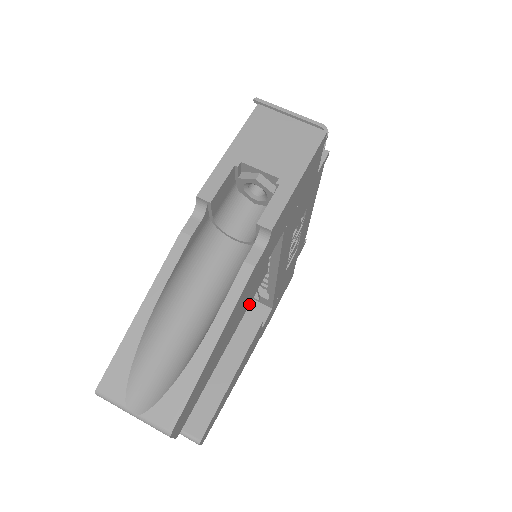
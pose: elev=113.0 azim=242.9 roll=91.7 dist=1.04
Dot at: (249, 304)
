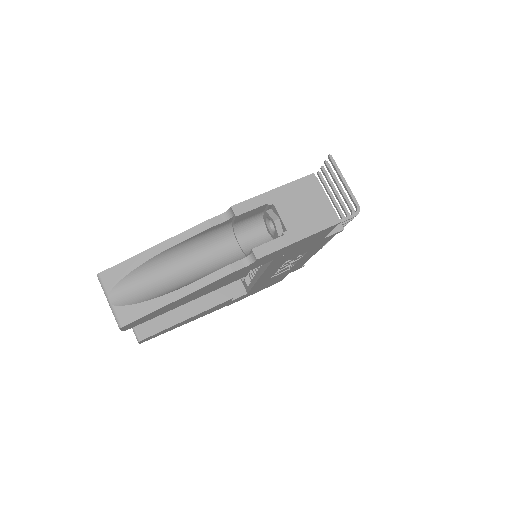
Dot at: occluded
